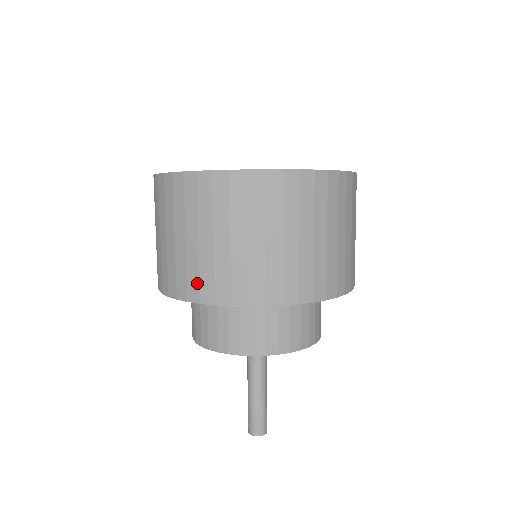
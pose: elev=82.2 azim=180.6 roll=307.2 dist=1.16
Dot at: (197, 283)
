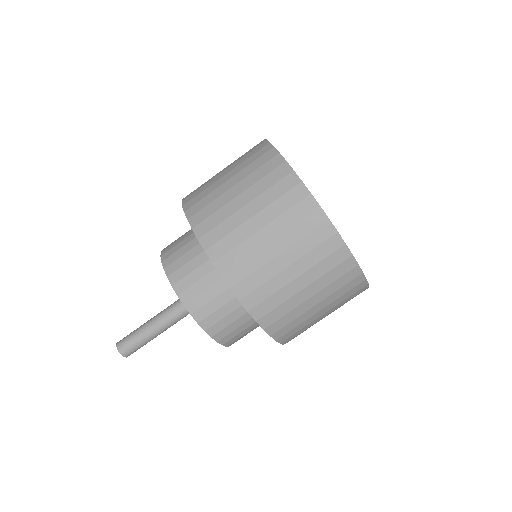
Dot at: (211, 226)
